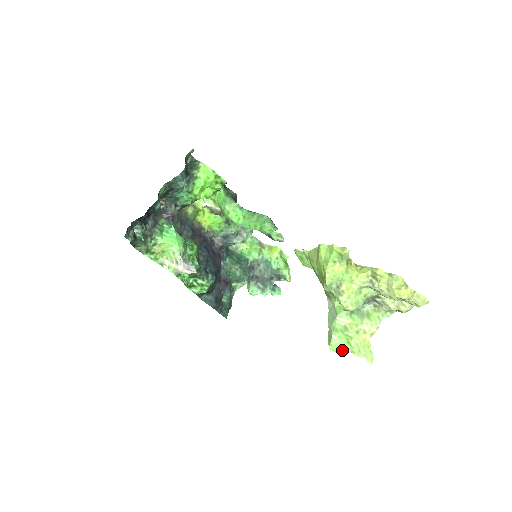
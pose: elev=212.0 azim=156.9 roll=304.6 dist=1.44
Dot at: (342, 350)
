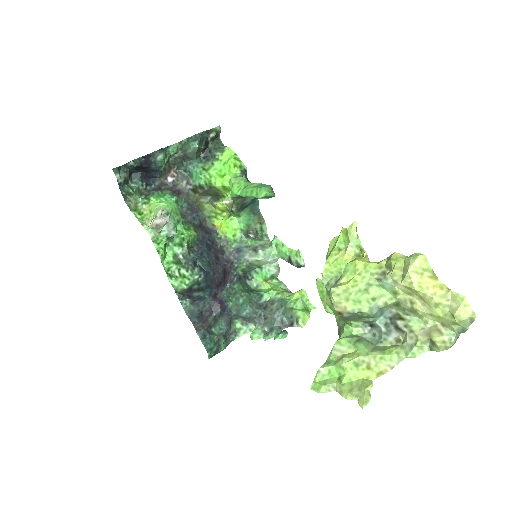
Dot at: (327, 389)
